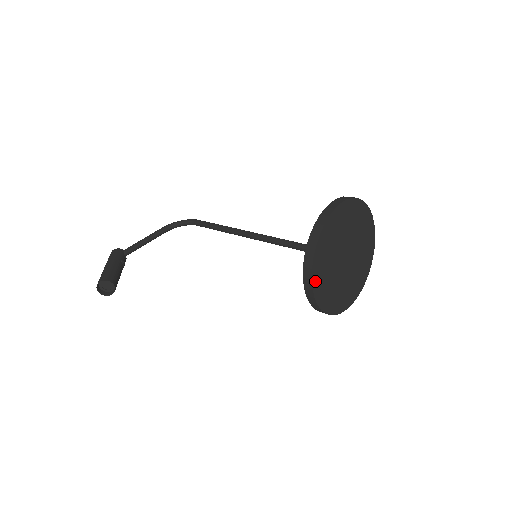
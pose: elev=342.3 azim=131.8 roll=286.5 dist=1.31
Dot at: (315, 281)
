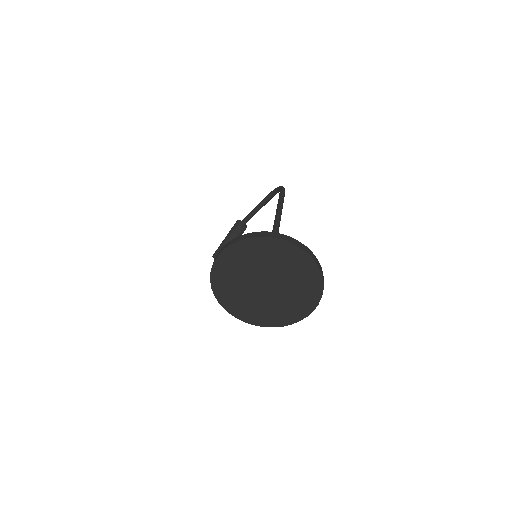
Dot at: (230, 309)
